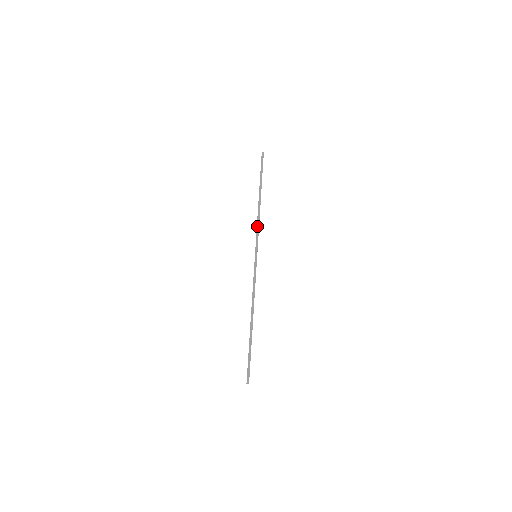
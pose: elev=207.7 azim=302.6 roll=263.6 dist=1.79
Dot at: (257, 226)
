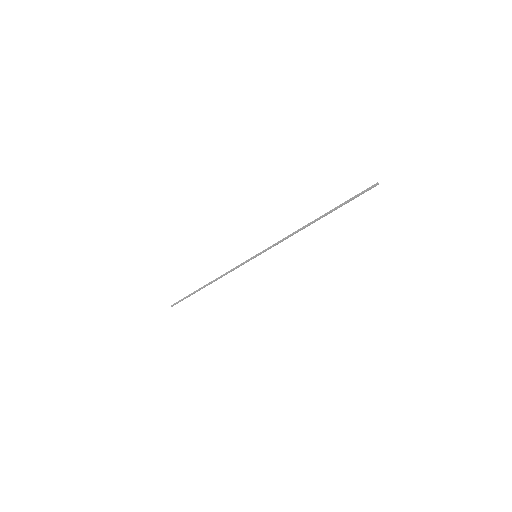
Dot at: (283, 240)
